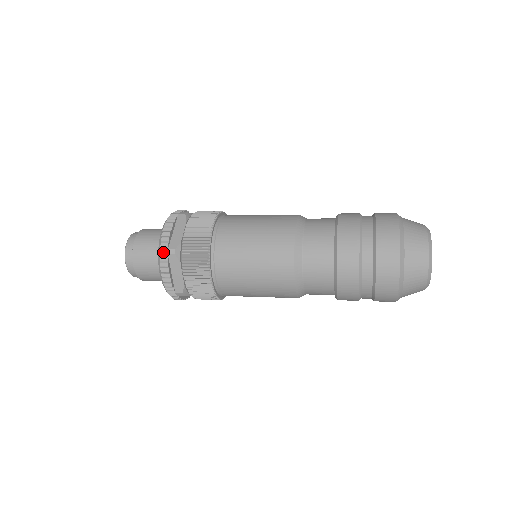
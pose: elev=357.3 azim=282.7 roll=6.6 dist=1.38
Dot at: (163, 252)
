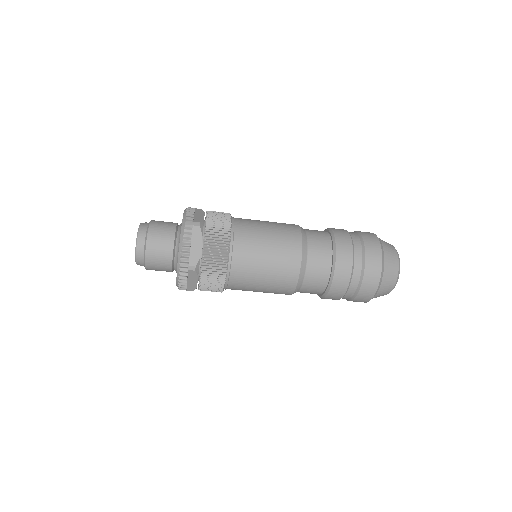
Dot at: (188, 223)
